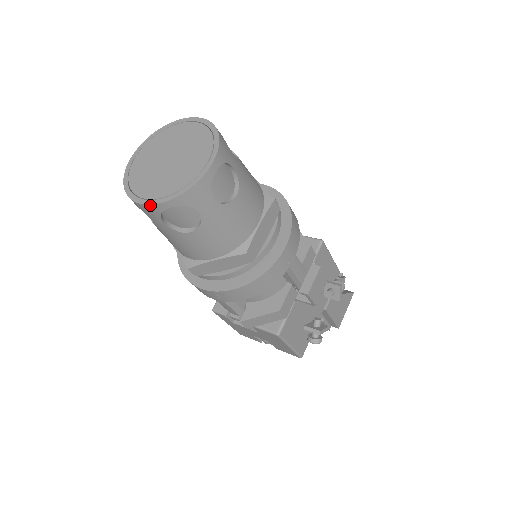
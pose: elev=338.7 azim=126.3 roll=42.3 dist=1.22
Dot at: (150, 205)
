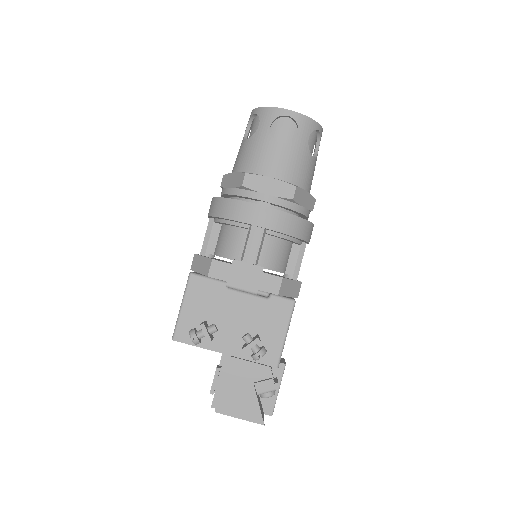
Dot at: (252, 111)
